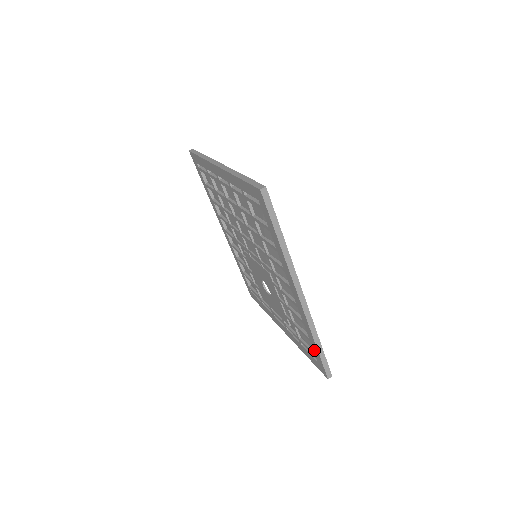
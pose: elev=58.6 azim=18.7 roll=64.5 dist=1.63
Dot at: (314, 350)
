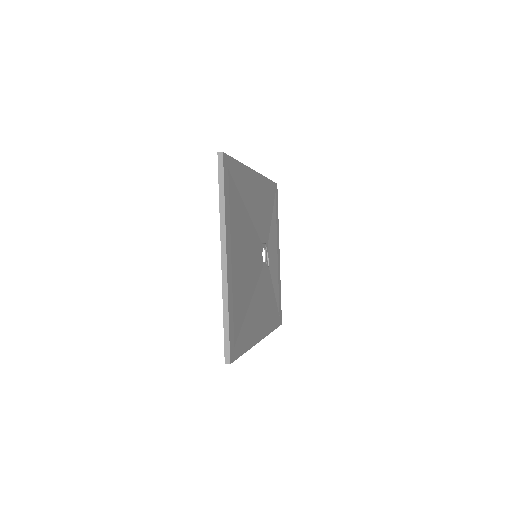
Dot at: occluded
